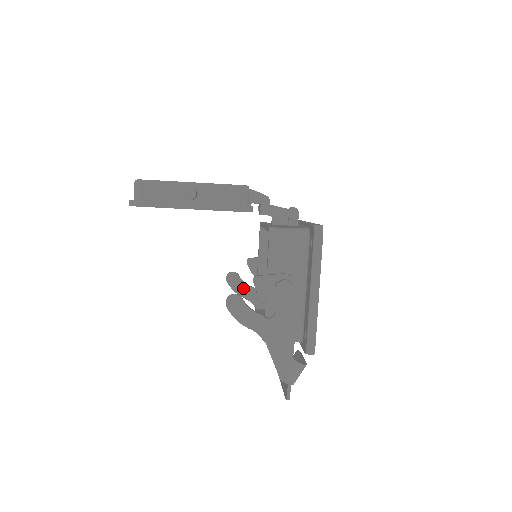
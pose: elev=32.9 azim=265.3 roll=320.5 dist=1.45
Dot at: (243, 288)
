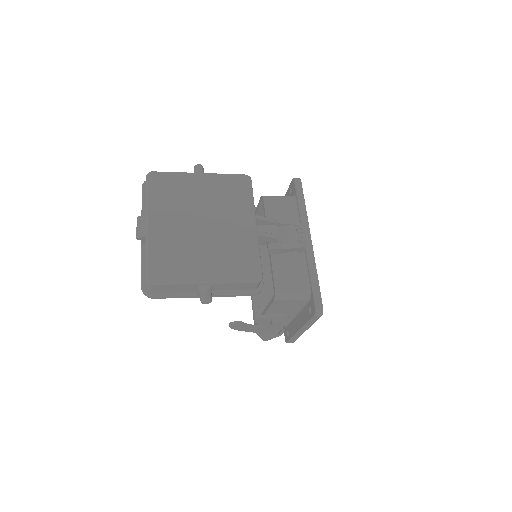
Dot at: occluded
